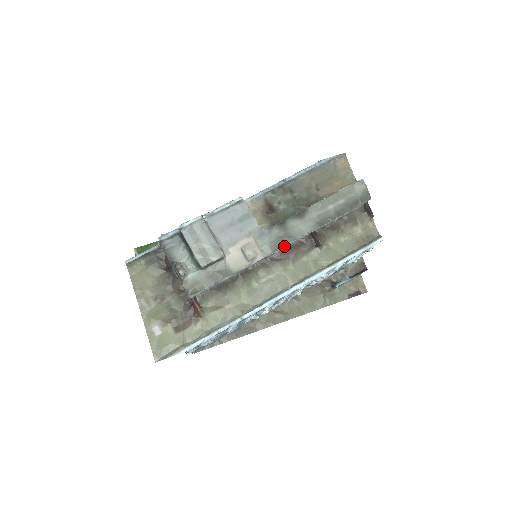
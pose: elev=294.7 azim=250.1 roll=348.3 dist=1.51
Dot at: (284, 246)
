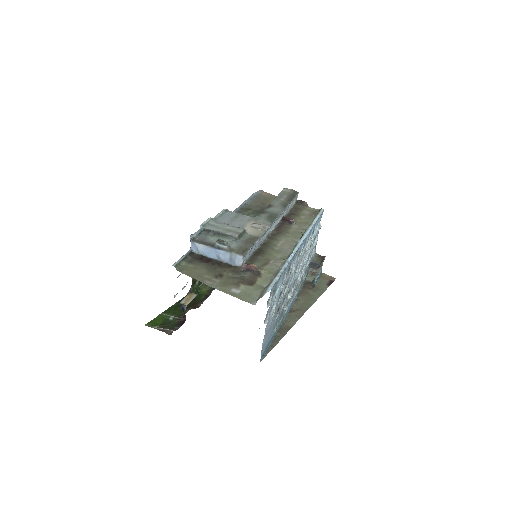
Dot at: (275, 219)
